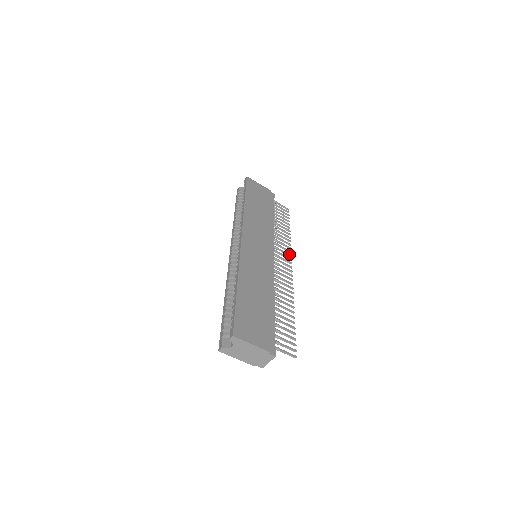
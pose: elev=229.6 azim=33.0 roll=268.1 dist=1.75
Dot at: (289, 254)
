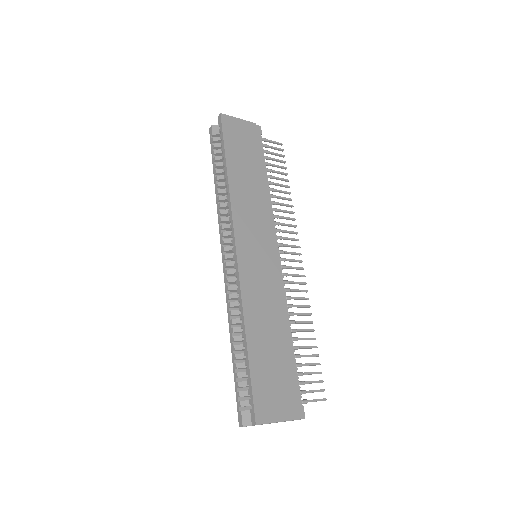
Dot at: (295, 232)
